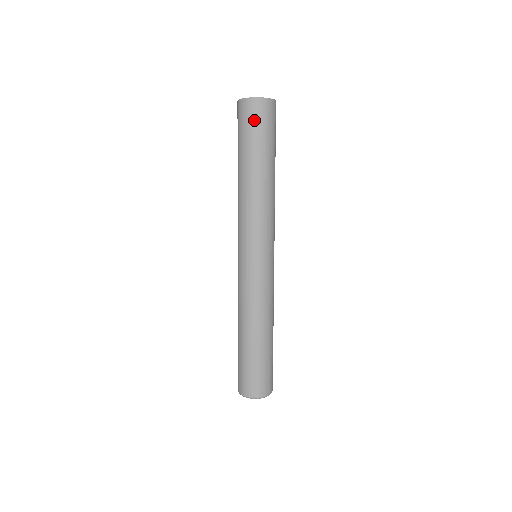
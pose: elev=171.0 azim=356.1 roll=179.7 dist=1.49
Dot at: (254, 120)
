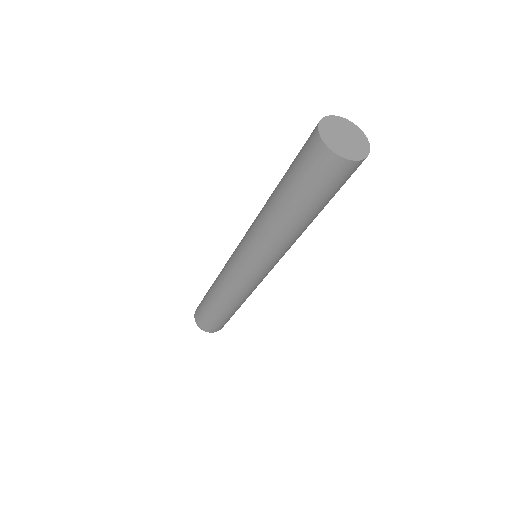
Dot at: (319, 175)
